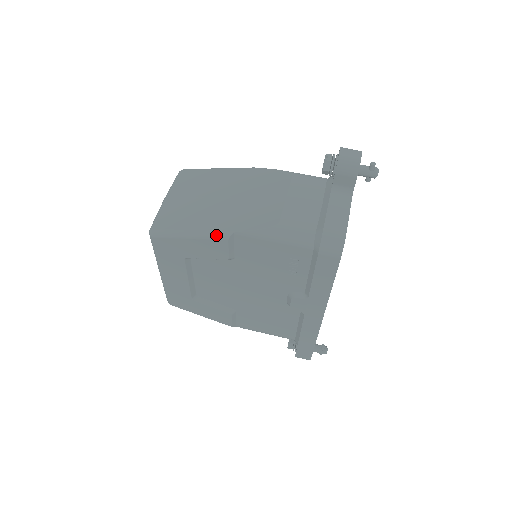
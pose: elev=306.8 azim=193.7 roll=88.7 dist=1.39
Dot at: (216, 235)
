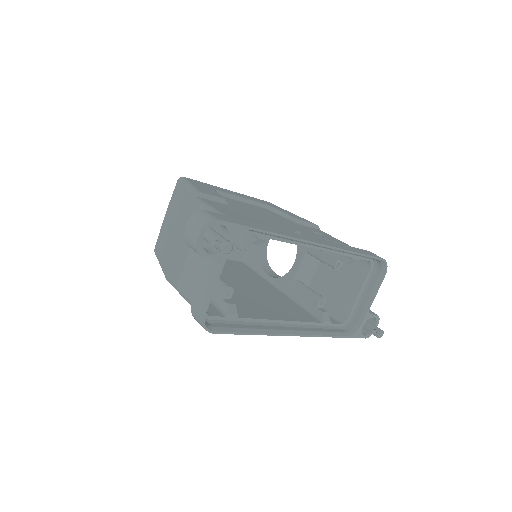
Dot at: occluded
